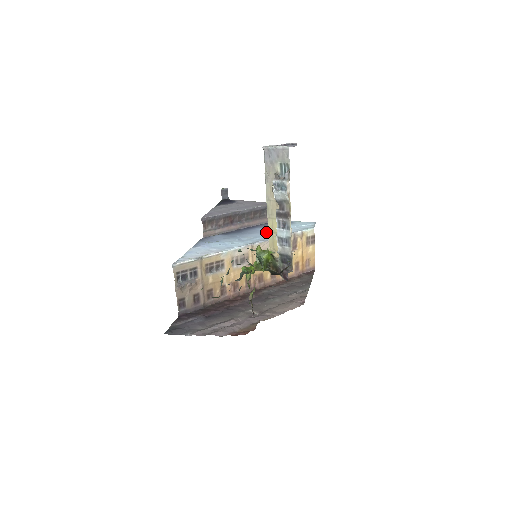
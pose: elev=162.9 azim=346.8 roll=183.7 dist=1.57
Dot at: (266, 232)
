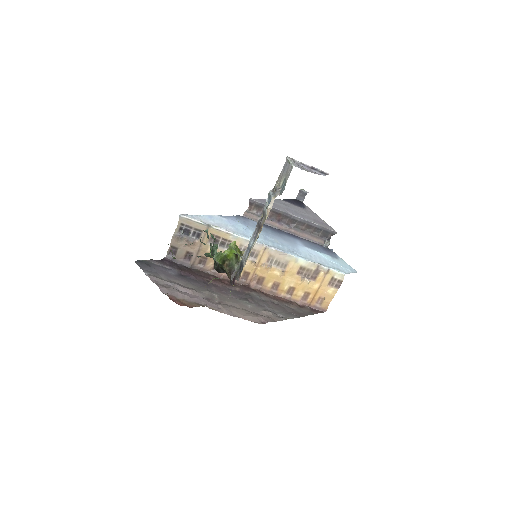
Dot at: (298, 247)
